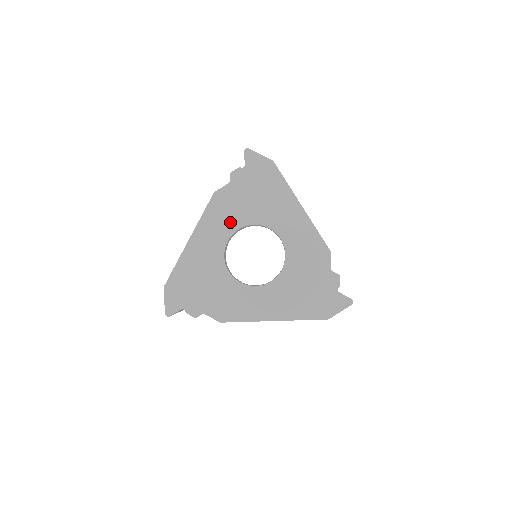
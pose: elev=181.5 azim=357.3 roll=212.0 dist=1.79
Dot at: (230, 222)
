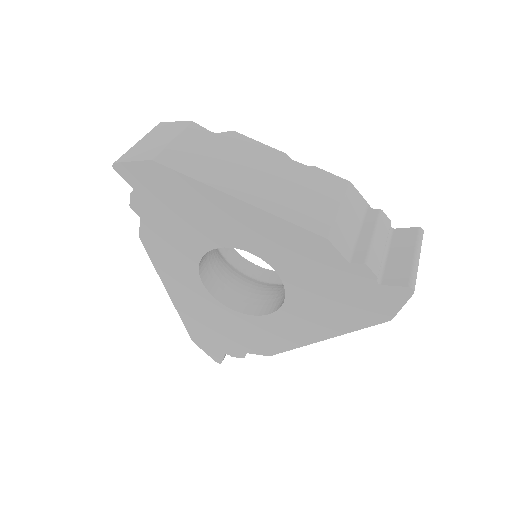
Dot at: (184, 261)
